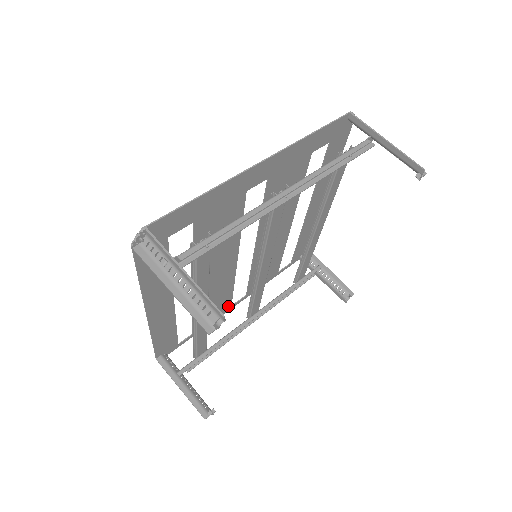
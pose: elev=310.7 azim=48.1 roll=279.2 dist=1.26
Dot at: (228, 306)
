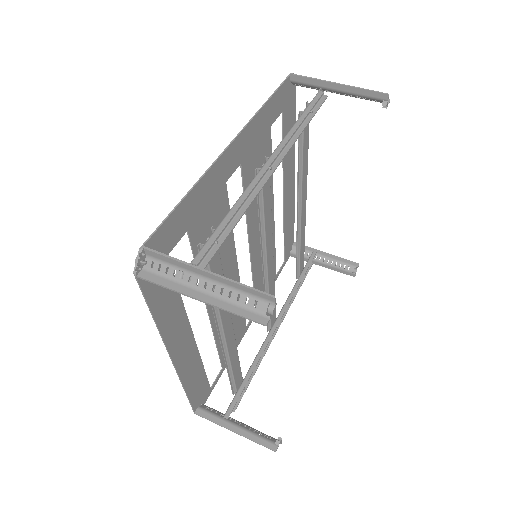
Dot at: (243, 328)
